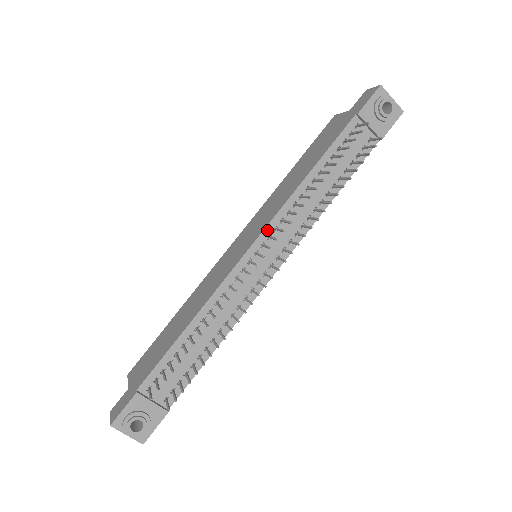
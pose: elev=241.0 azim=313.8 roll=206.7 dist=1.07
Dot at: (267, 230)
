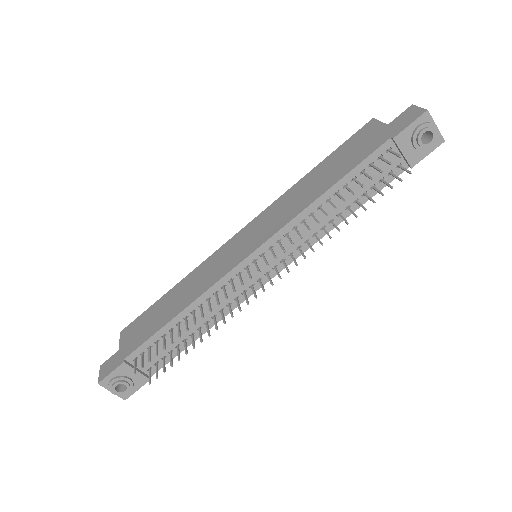
Dot at: (270, 241)
